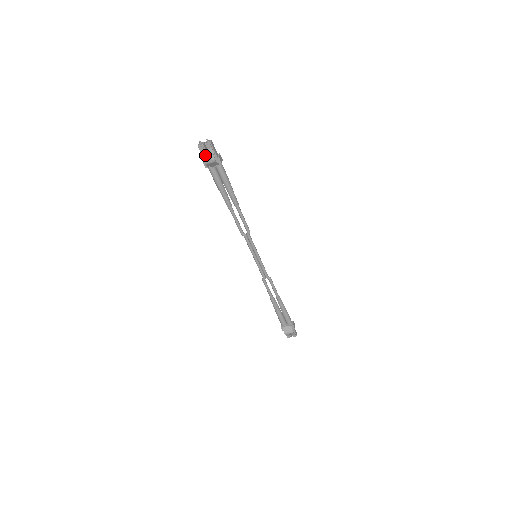
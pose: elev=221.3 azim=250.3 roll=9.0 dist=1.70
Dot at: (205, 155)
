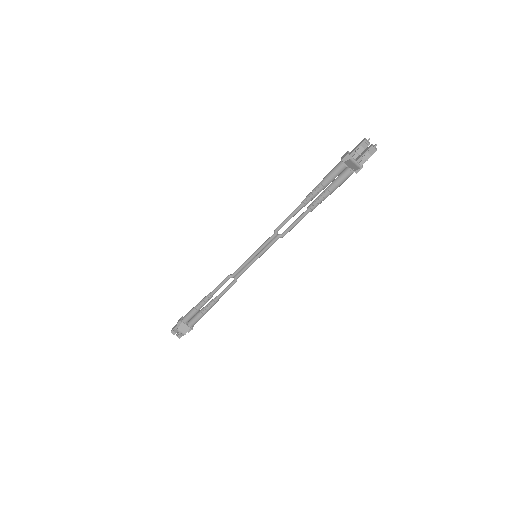
Dot at: (360, 153)
